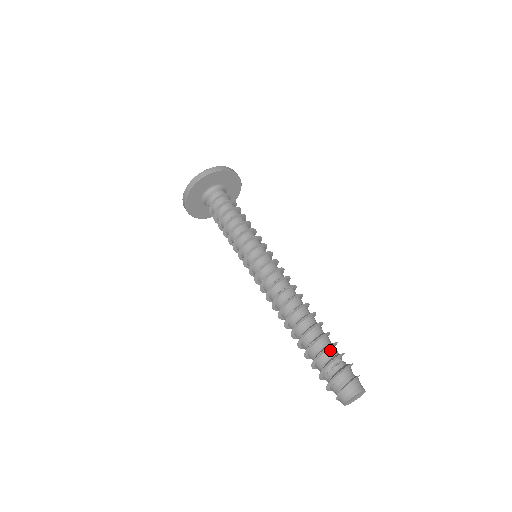
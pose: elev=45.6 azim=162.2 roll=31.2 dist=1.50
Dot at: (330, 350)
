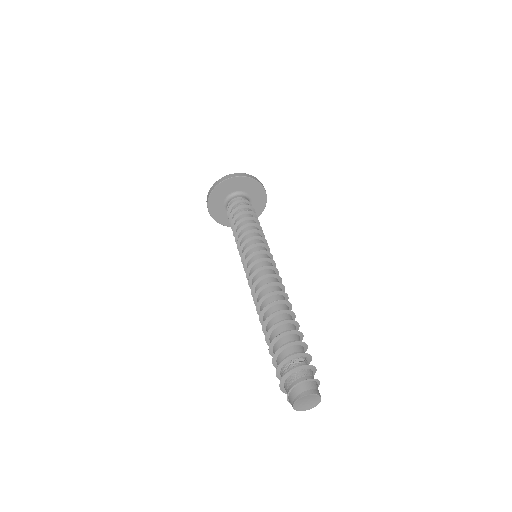
Dot at: (297, 347)
